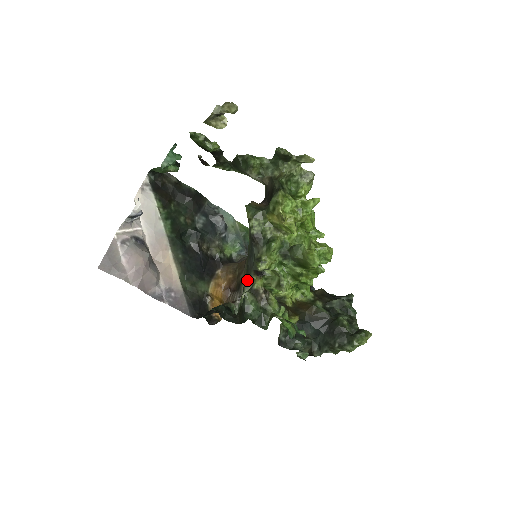
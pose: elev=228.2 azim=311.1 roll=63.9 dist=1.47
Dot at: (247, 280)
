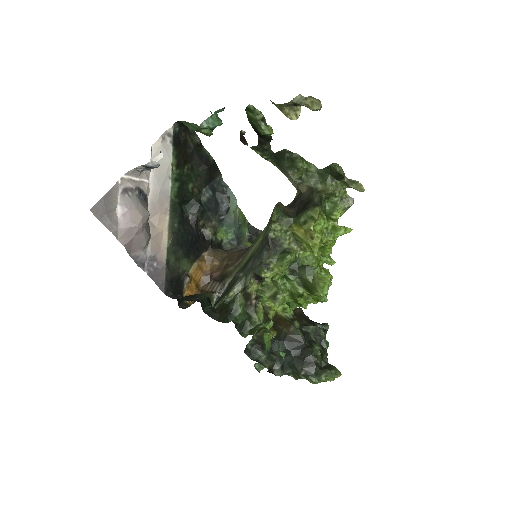
Dot at: (241, 279)
